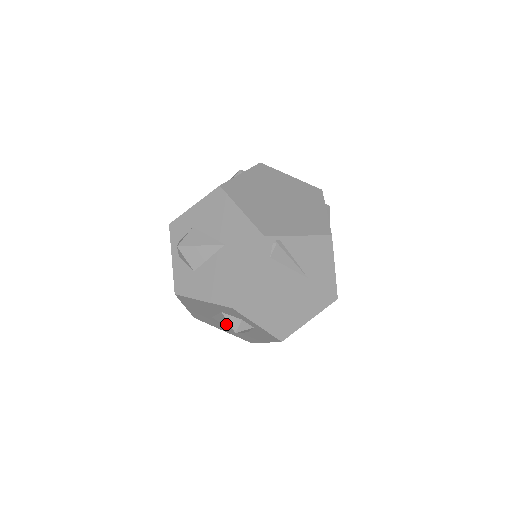
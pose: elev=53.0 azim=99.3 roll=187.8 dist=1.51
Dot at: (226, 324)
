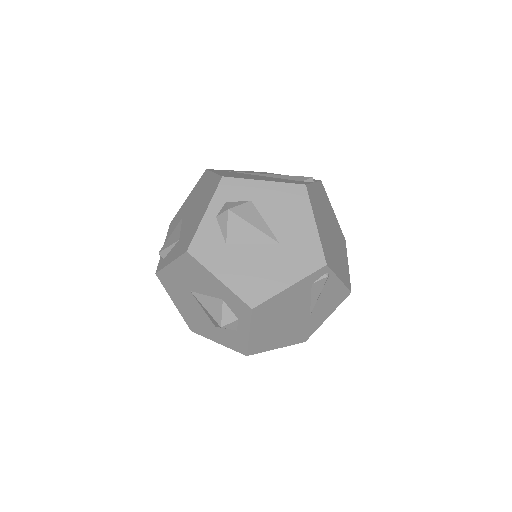
Dot at: (214, 312)
